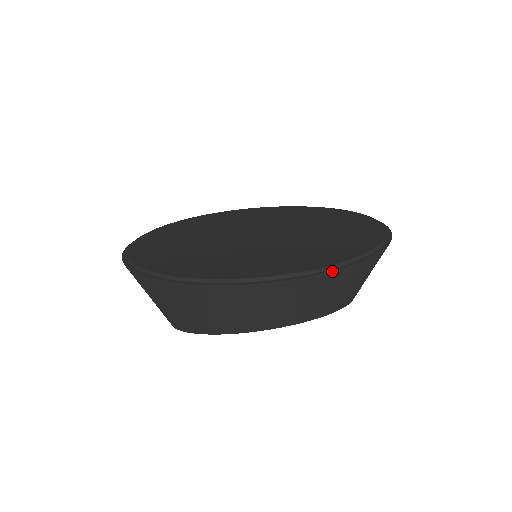
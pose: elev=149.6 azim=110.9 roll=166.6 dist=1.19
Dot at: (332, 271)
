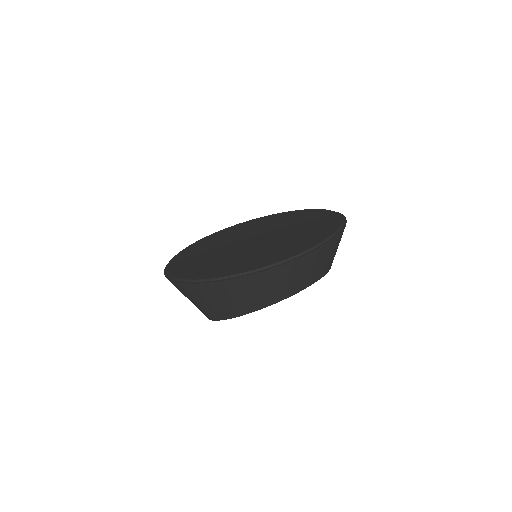
Dot at: (325, 244)
